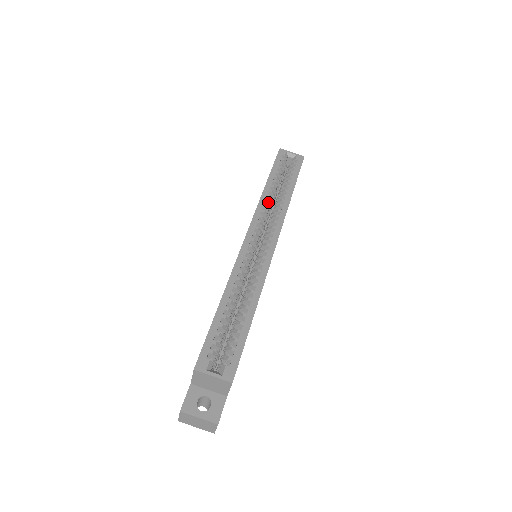
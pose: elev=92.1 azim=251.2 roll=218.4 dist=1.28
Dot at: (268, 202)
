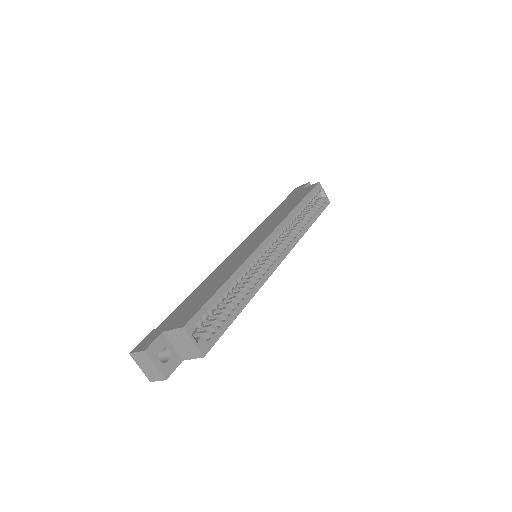
Dot at: (292, 221)
